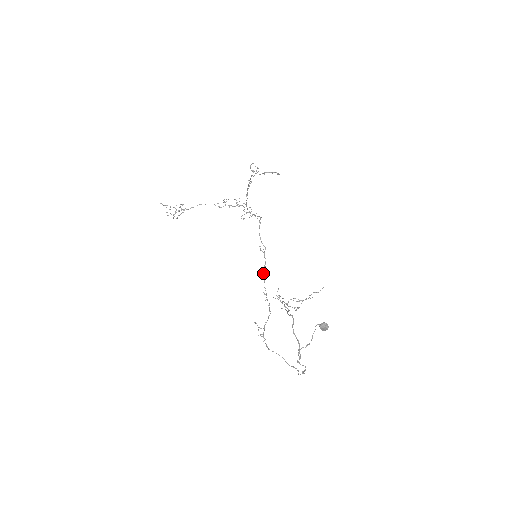
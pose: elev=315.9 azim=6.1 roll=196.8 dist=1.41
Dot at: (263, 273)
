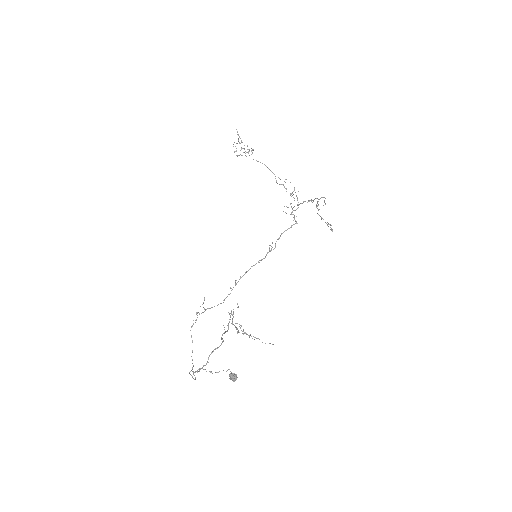
Dot at: (252, 266)
